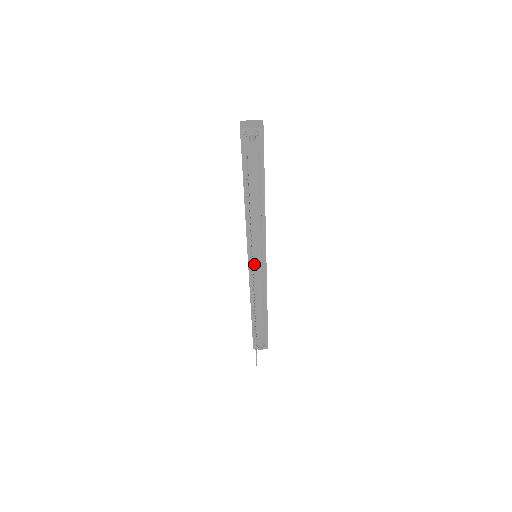
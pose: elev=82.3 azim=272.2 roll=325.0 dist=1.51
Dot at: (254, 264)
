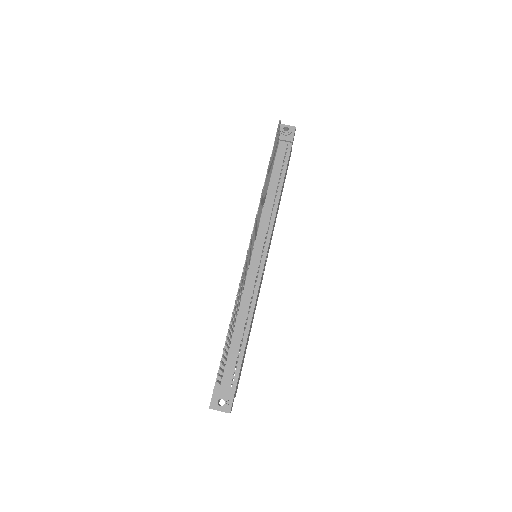
Dot at: (253, 256)
